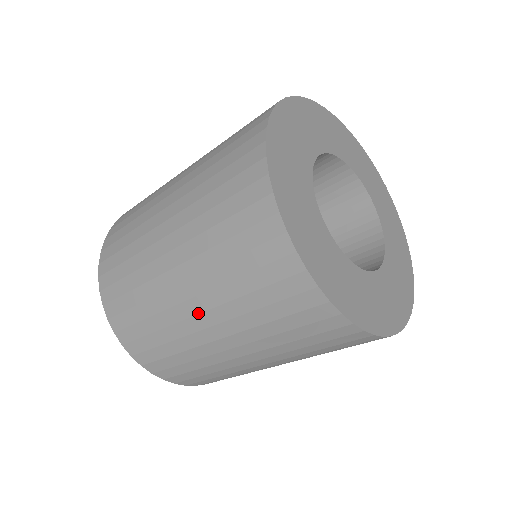
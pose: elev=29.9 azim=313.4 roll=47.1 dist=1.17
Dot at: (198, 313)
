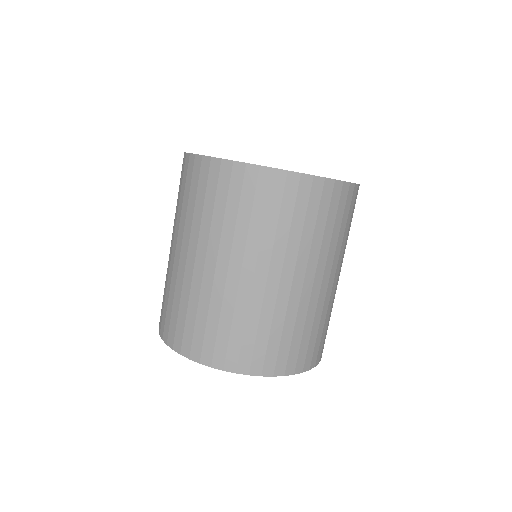
Dot at: occluded
